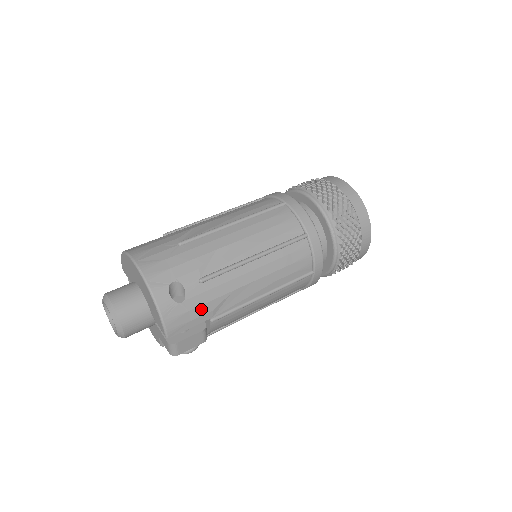
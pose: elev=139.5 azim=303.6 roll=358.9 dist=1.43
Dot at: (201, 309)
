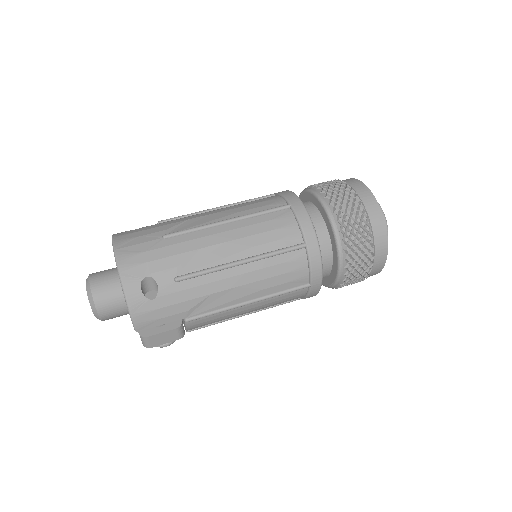
Dot at: (174, 308)
